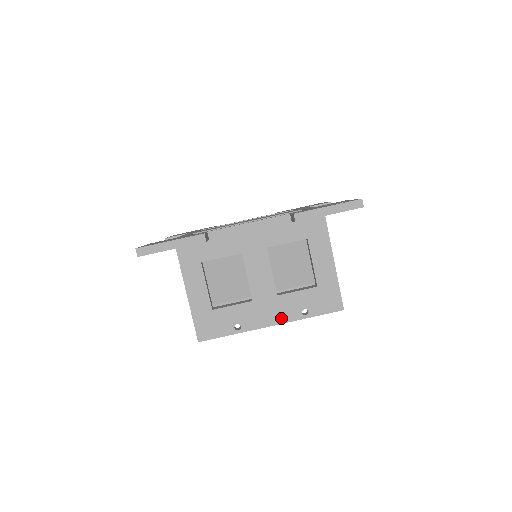
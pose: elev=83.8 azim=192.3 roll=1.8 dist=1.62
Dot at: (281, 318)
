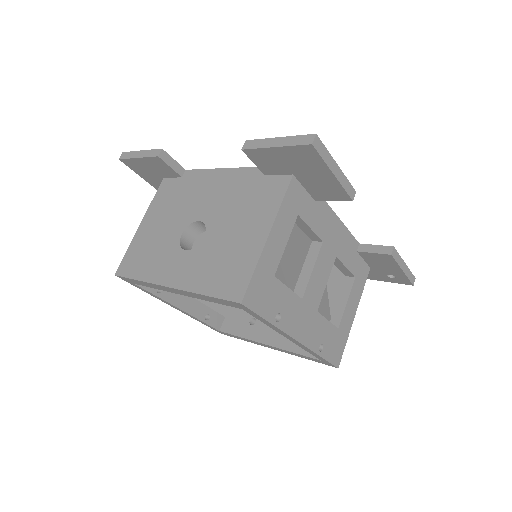
Dot at: (307, 338)
